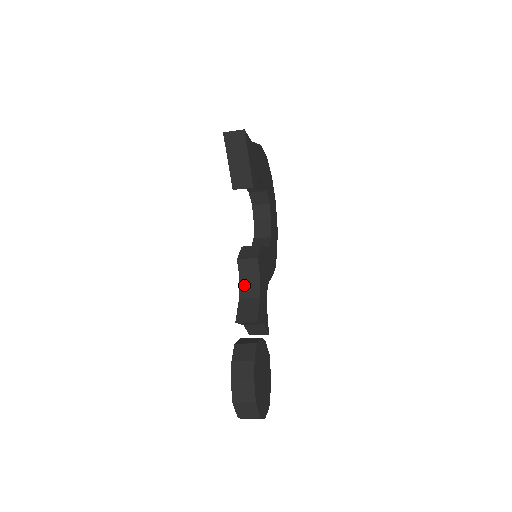
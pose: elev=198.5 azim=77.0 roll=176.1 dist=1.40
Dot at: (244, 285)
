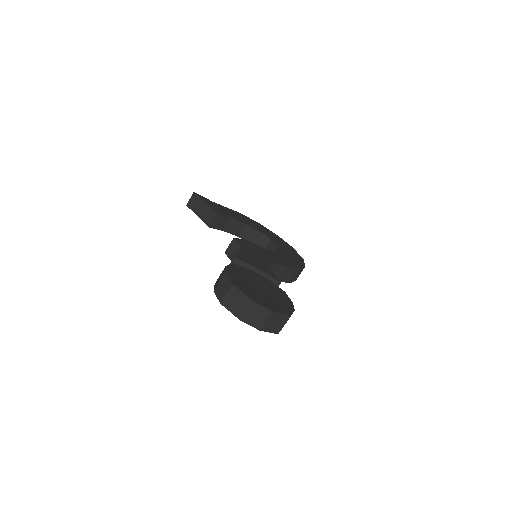
Dot at: occluded
